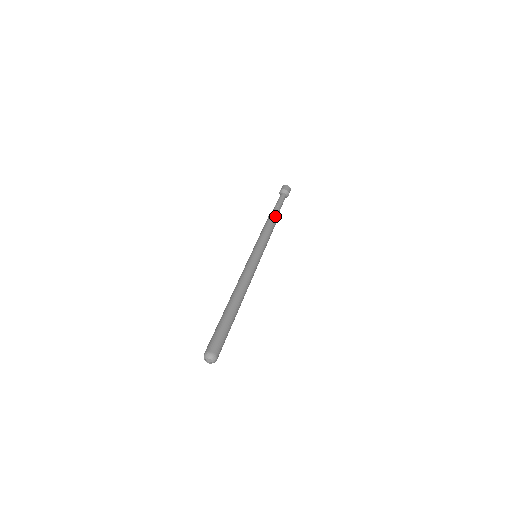
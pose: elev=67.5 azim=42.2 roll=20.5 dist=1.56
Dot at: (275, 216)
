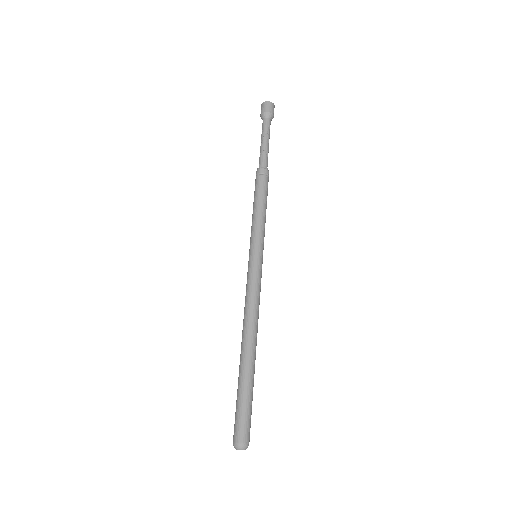
Dot at: (268, 175)
